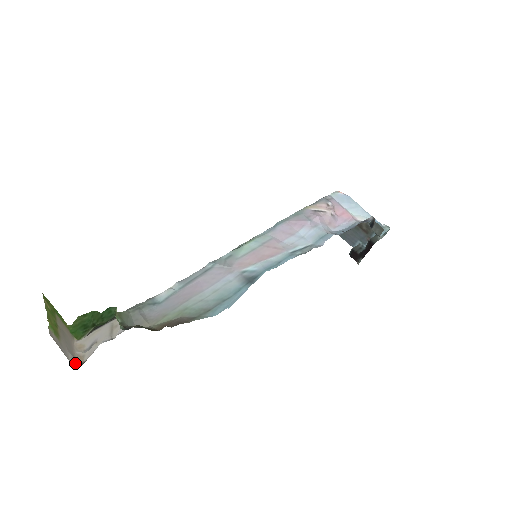
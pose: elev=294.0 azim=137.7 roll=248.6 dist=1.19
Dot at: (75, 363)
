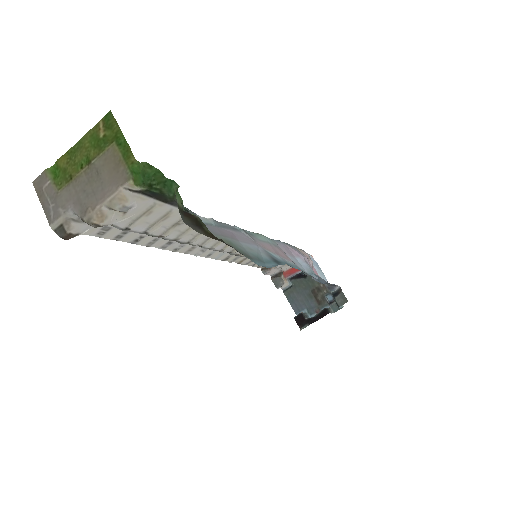
Dot at: (65, 229)
